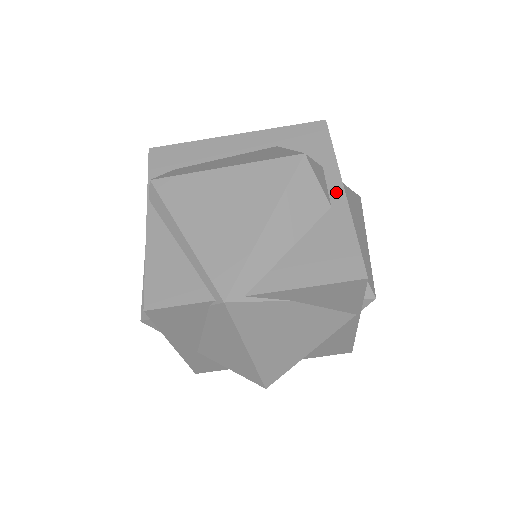
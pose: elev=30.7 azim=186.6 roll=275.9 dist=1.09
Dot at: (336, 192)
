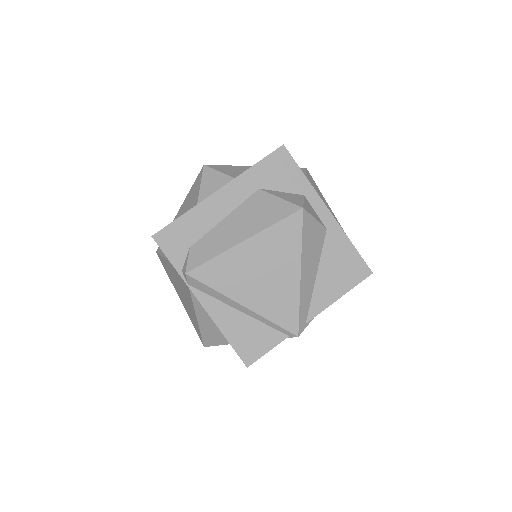
Dot at: (324, 214)
